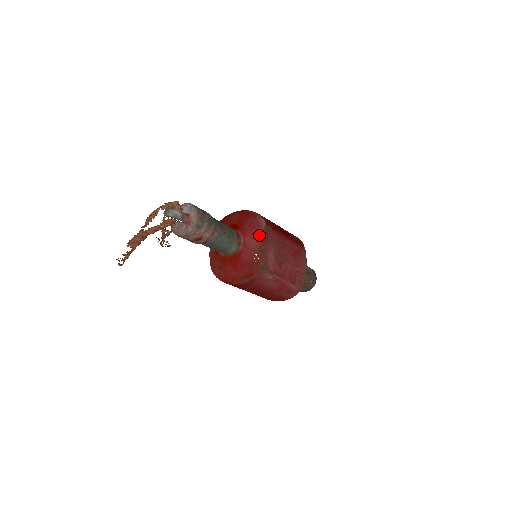
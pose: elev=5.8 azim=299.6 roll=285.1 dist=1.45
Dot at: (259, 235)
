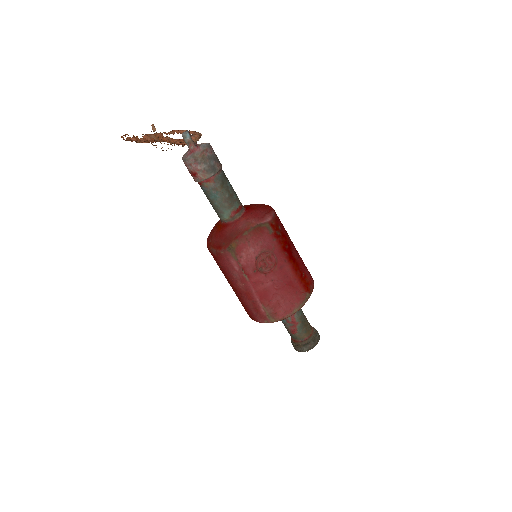
Dot at: (253, 223)
